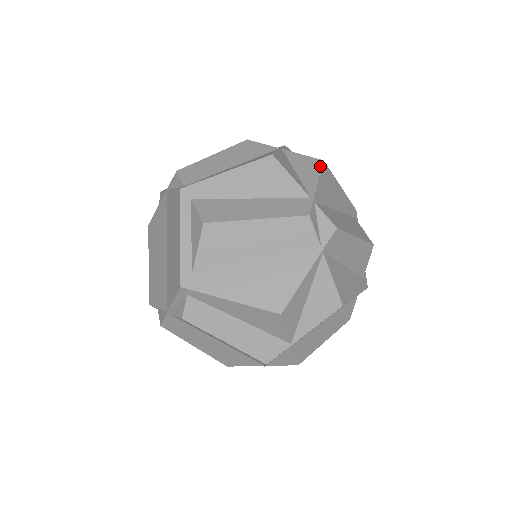
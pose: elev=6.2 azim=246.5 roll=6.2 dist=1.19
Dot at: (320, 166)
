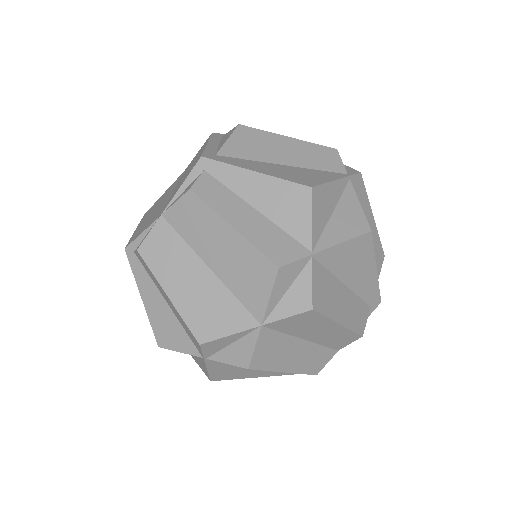
Dot at: occluded
